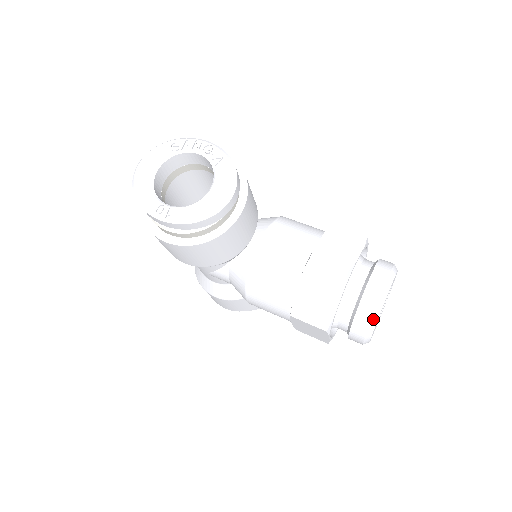
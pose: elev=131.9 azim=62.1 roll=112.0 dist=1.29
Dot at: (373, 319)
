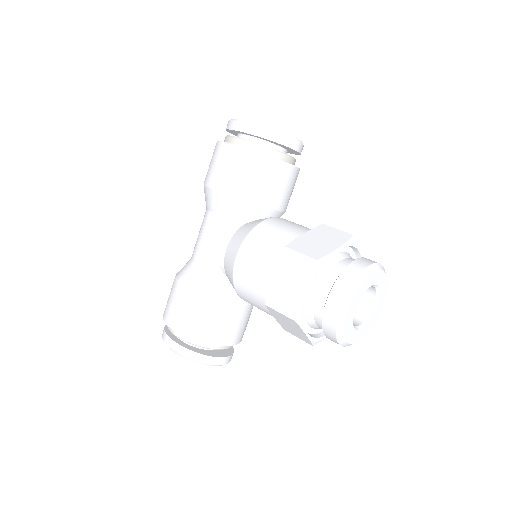
Dot at: (365, 272)
